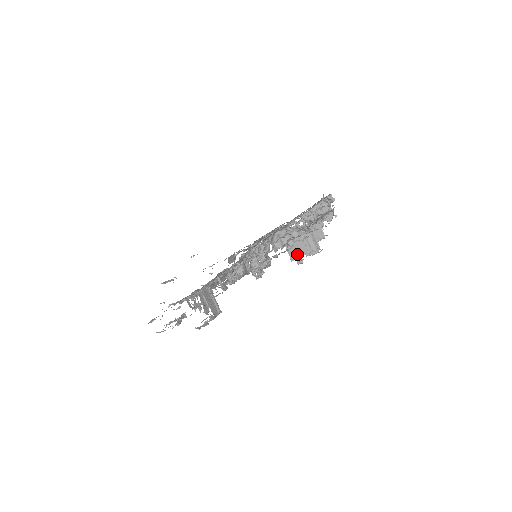
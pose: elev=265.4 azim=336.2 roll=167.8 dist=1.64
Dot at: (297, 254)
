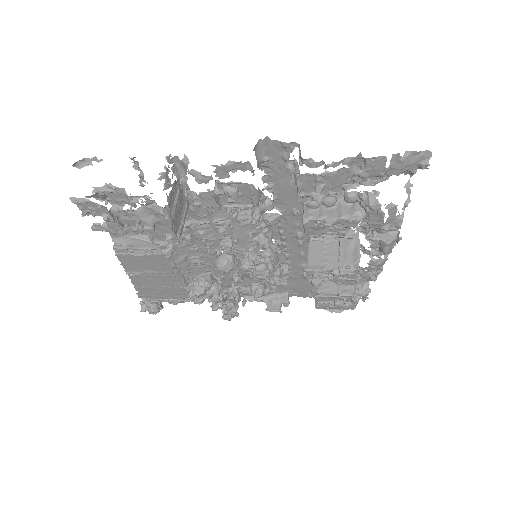
Dot at: (320, 264)
